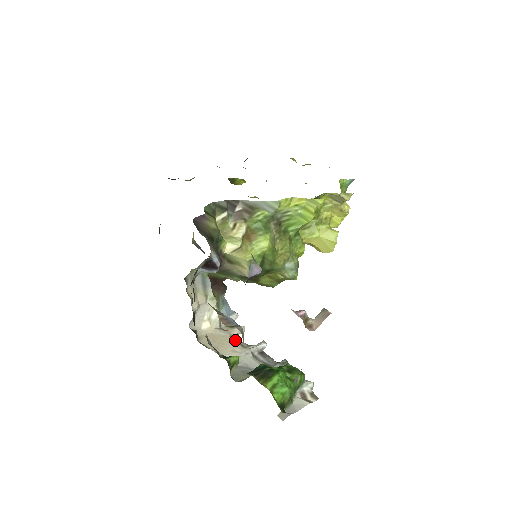
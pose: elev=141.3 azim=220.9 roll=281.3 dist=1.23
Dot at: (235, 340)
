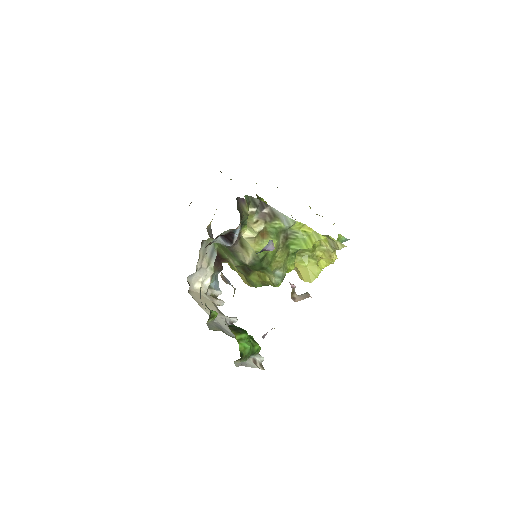
Dot at: (215, 306)
